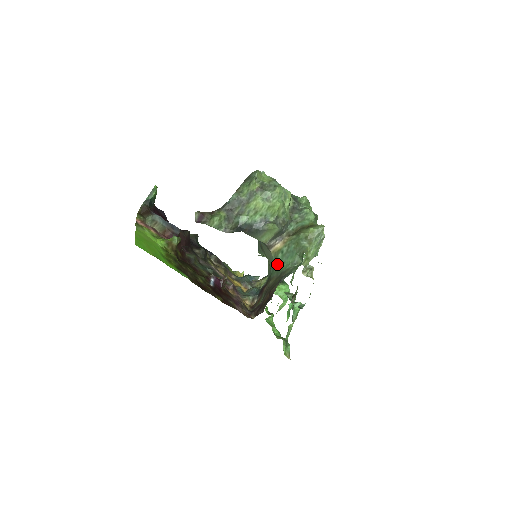
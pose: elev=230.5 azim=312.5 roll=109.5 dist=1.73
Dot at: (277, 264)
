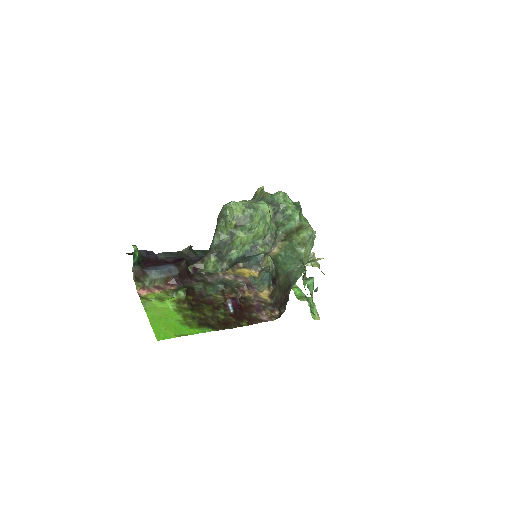
Dot at: (280, 263)
